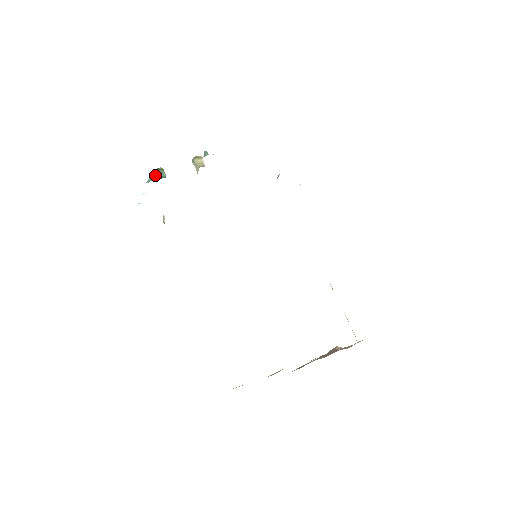
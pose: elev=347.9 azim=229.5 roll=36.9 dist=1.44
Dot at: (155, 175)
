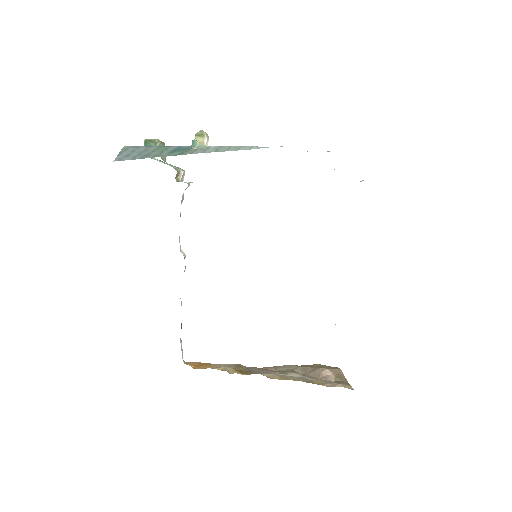
Dot at: occluded
